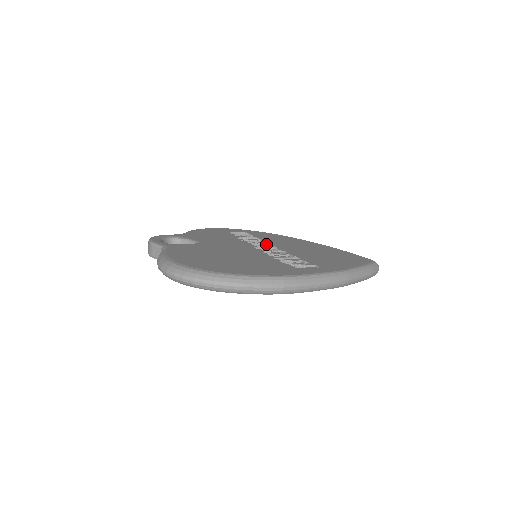
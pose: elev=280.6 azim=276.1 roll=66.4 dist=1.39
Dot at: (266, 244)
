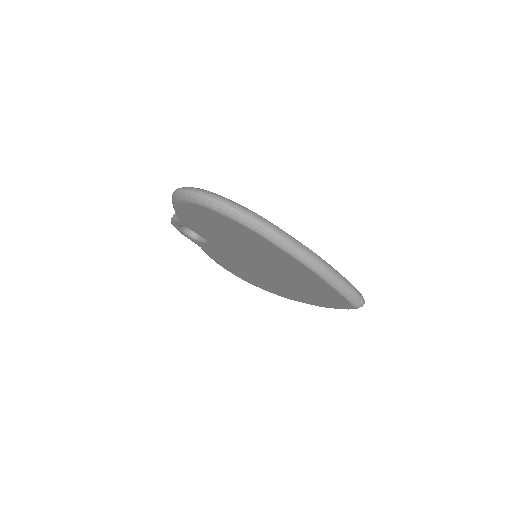
Dot at: occluded
